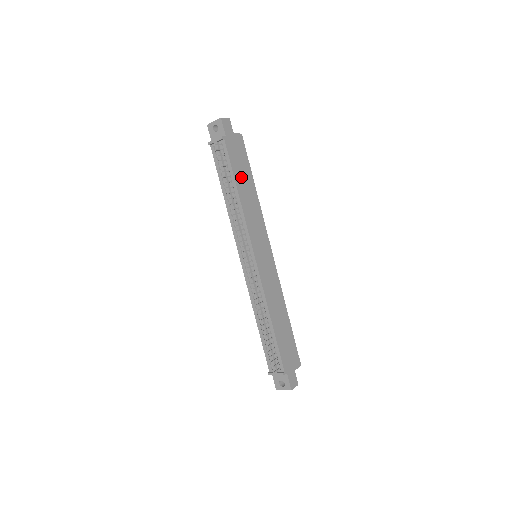
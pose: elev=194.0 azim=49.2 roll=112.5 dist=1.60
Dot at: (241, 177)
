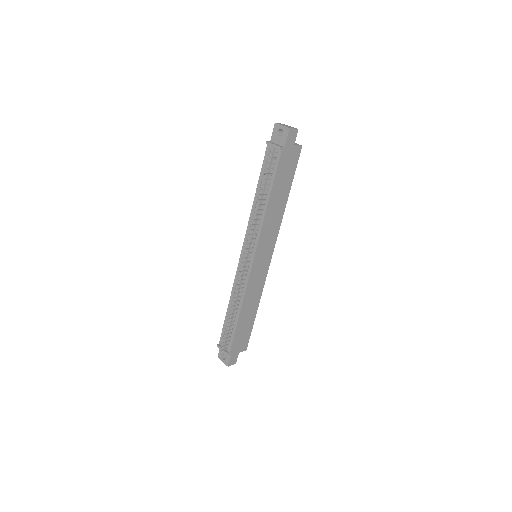
Dot at: (279, 188)
